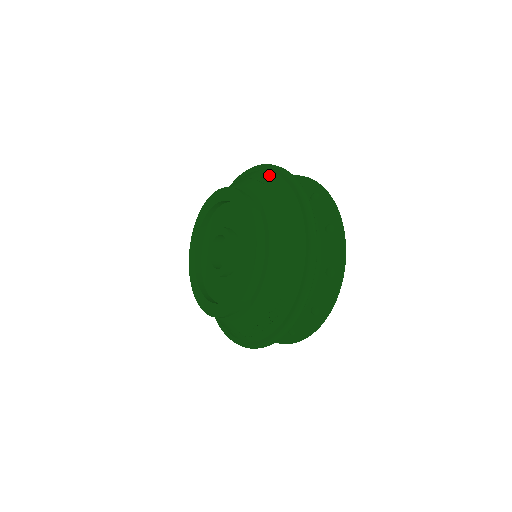
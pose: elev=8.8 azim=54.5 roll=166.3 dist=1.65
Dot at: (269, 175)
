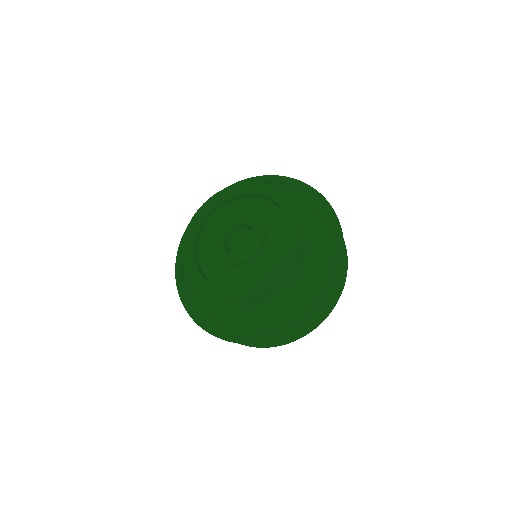
Dot at: (279, 181)
